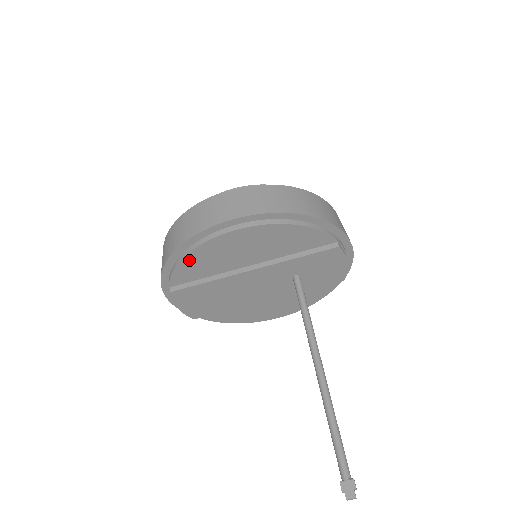
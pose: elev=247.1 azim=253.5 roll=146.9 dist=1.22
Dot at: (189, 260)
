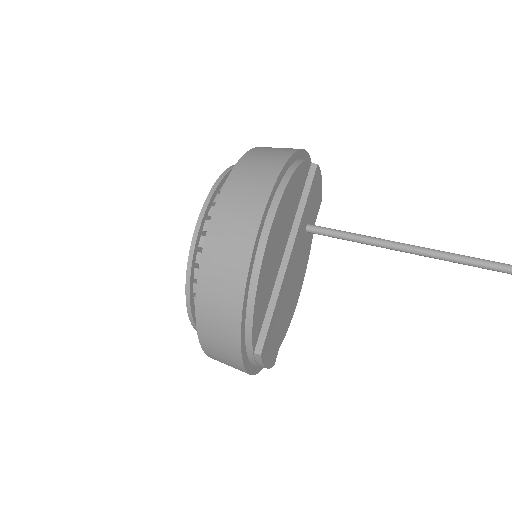
Dot at: (257, 300)
